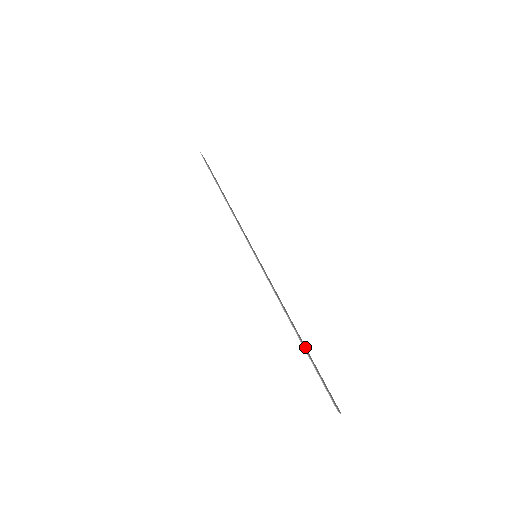
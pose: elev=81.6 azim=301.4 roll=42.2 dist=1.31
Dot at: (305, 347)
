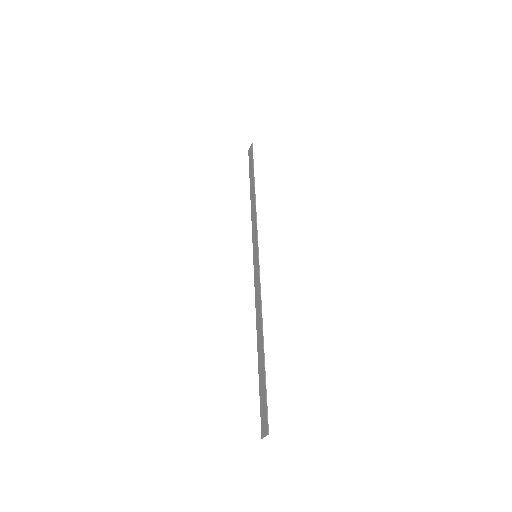
Dot at: (261, 360)
